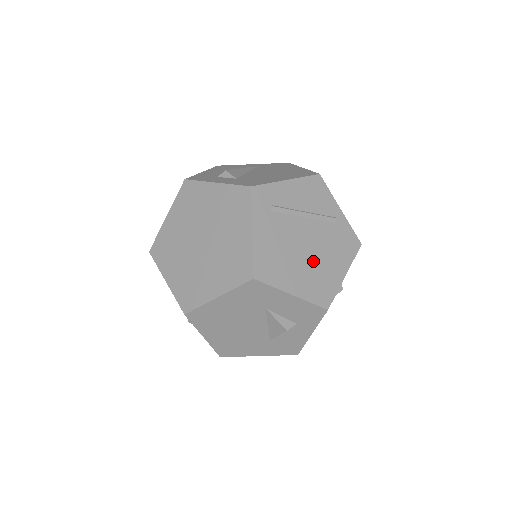
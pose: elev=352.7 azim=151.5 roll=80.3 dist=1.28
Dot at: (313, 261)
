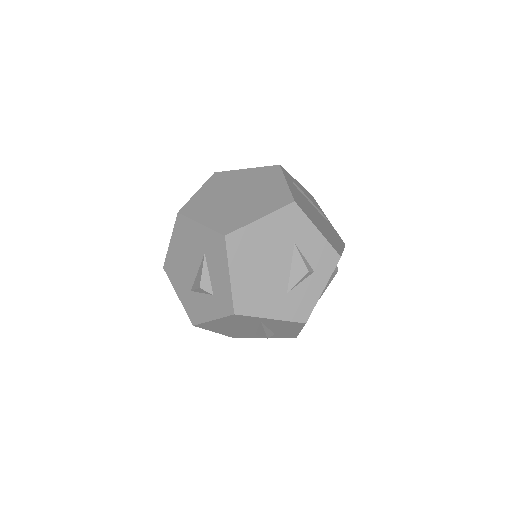
Dot at: (323, 226)
